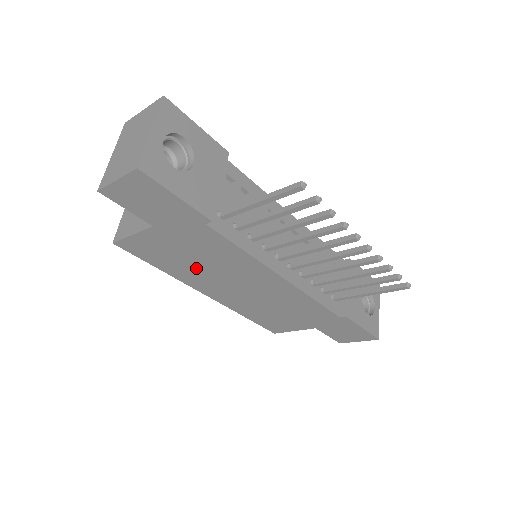
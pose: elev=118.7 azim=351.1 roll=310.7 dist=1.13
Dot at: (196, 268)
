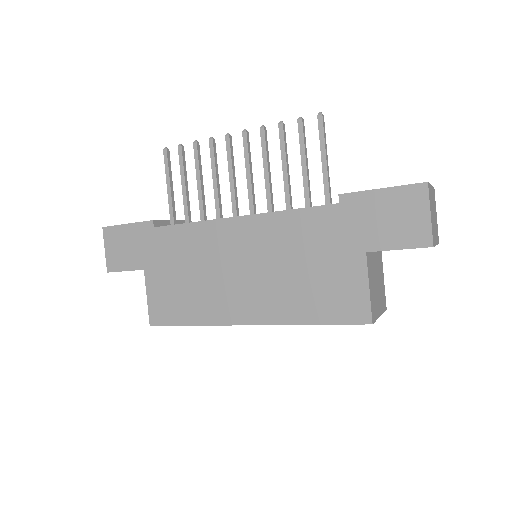
Dot at: (200, 288)
